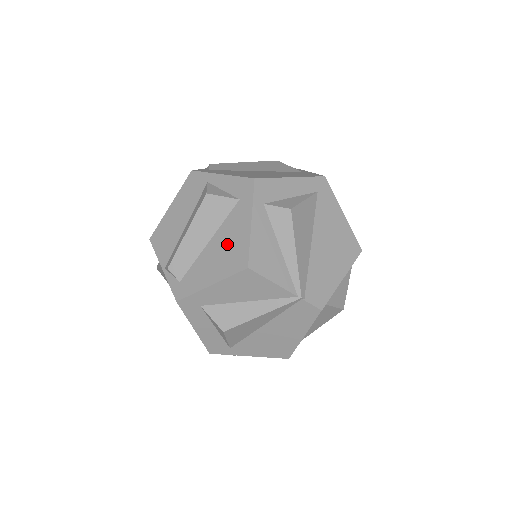
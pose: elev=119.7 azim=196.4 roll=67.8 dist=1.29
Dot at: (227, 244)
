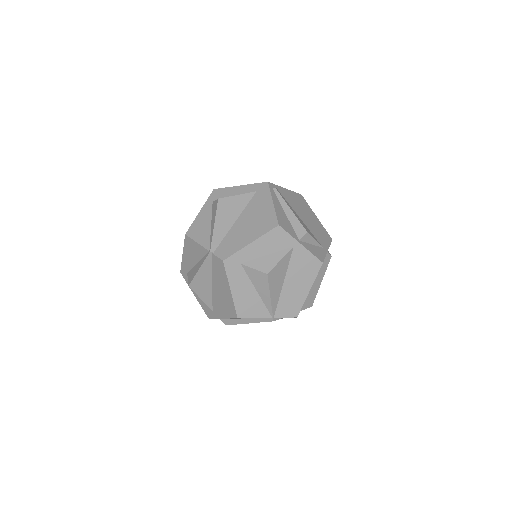
Dot at: occluded
